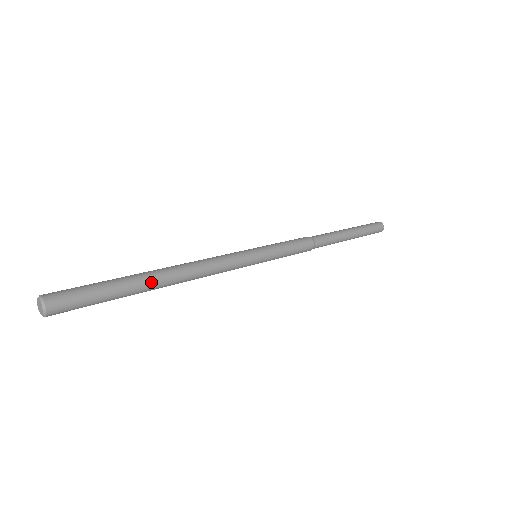
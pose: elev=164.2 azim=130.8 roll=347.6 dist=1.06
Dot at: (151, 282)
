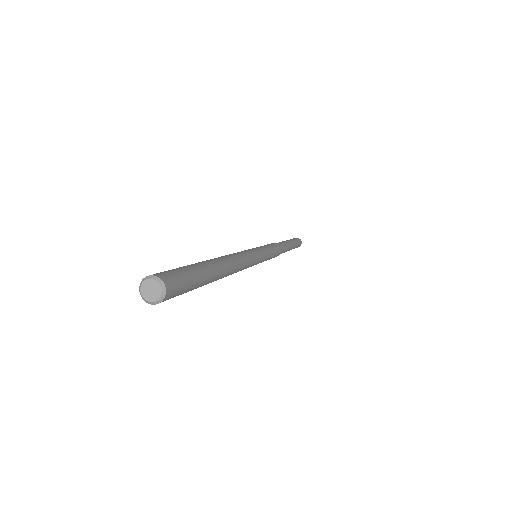
Dot at: (219, 275)
